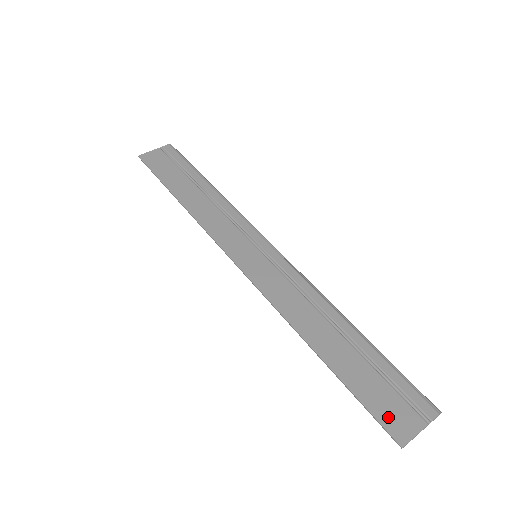
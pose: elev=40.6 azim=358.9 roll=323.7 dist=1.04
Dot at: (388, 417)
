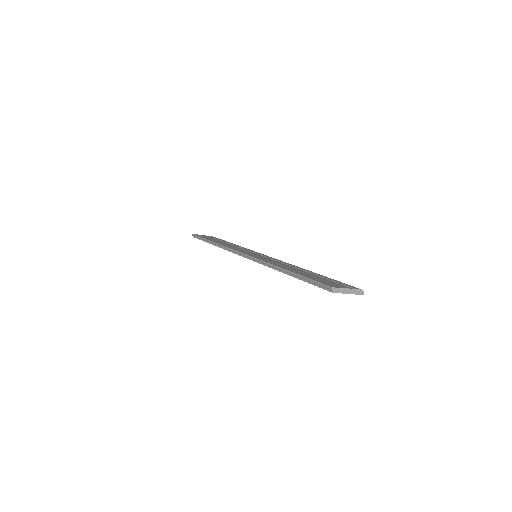
Dot at: (326, 283)
